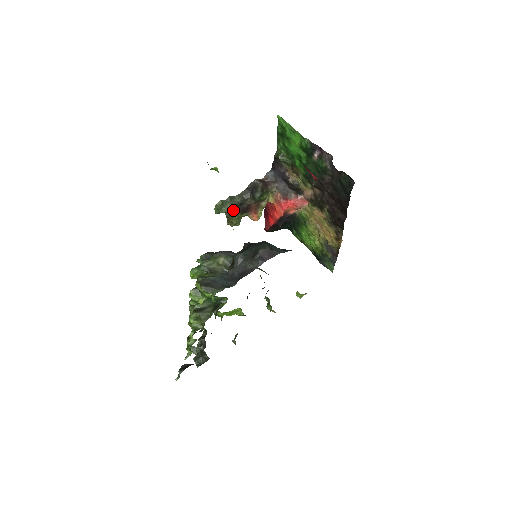
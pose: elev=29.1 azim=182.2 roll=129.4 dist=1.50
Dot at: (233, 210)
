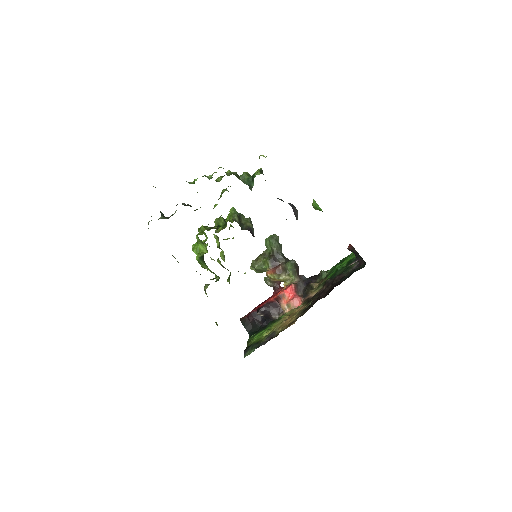
Dot at: (272, 251)
